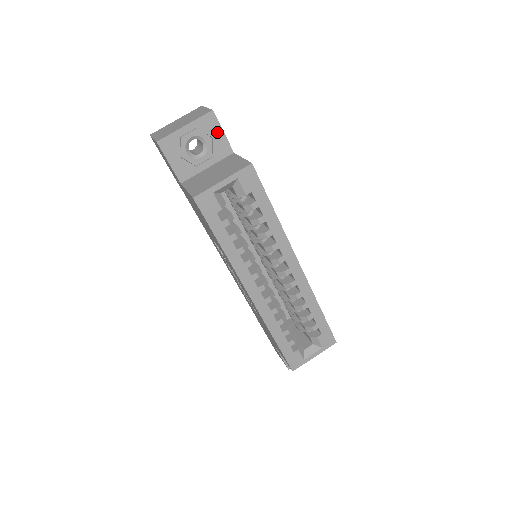
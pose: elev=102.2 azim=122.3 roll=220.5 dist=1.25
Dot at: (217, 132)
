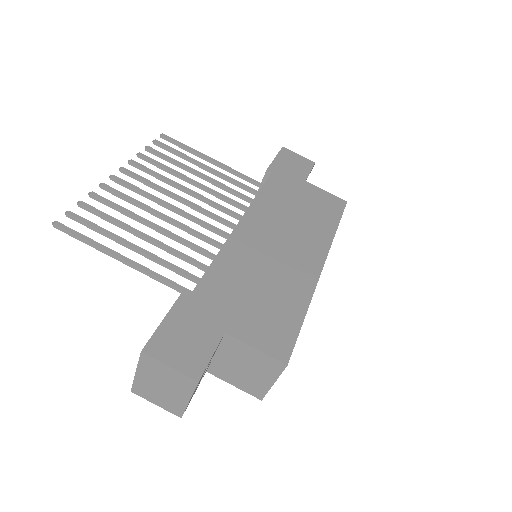
Dot at: (208, 363)
